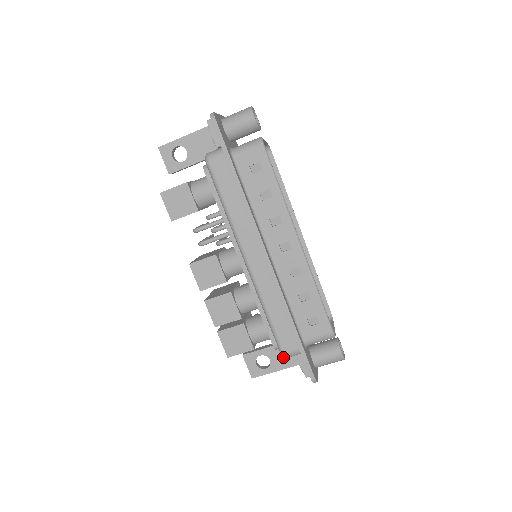
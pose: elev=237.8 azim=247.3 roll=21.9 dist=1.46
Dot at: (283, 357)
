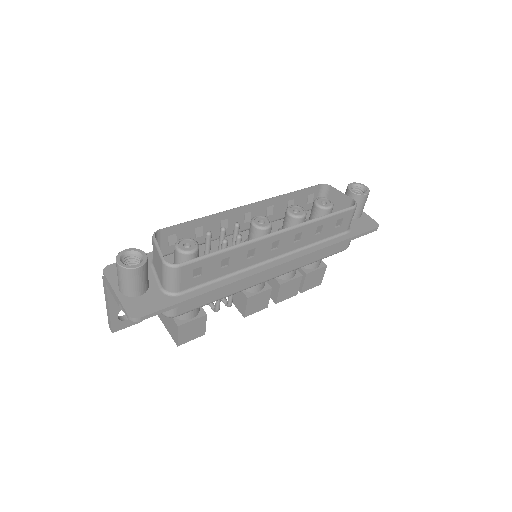
Dot at: occluded
